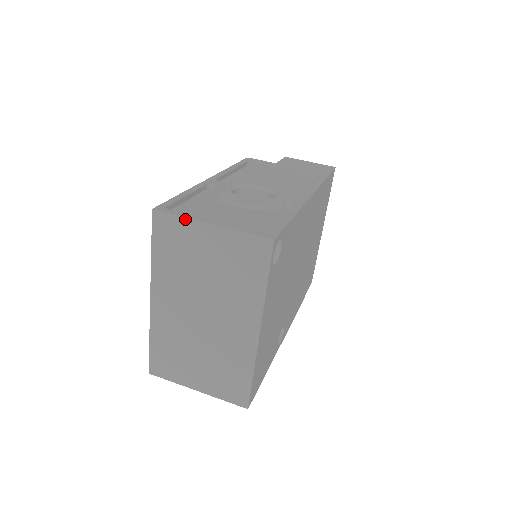
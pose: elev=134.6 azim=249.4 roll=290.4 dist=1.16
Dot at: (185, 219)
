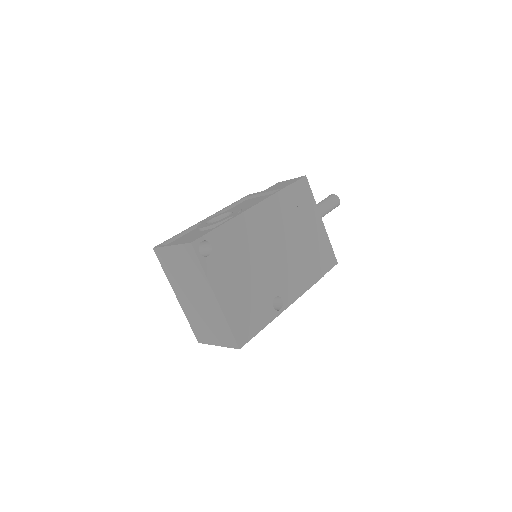
Dot at: (163, 248)
